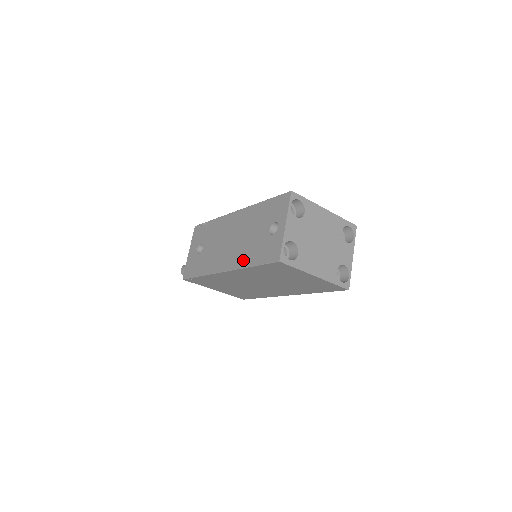
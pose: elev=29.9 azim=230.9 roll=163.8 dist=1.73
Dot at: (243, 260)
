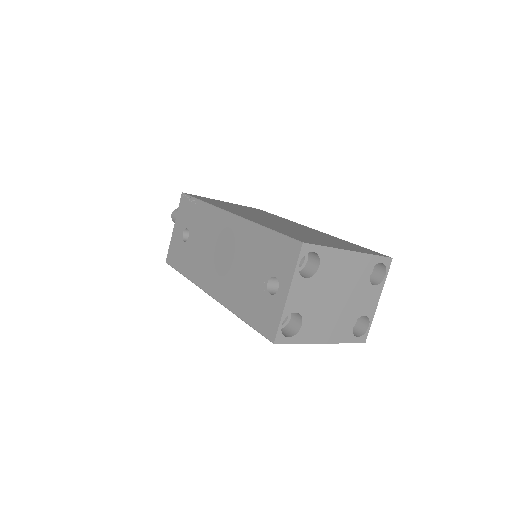
Dot at: (232, 300)
